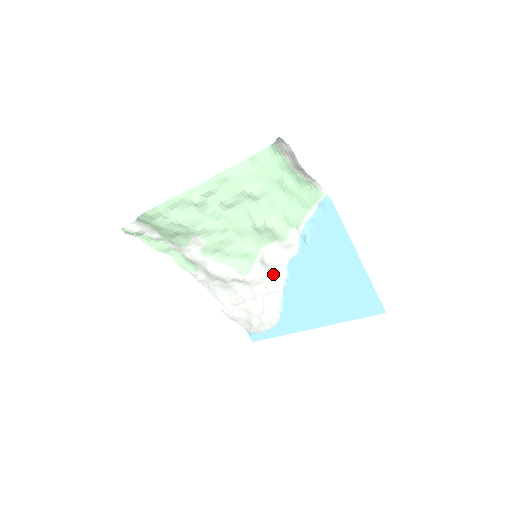
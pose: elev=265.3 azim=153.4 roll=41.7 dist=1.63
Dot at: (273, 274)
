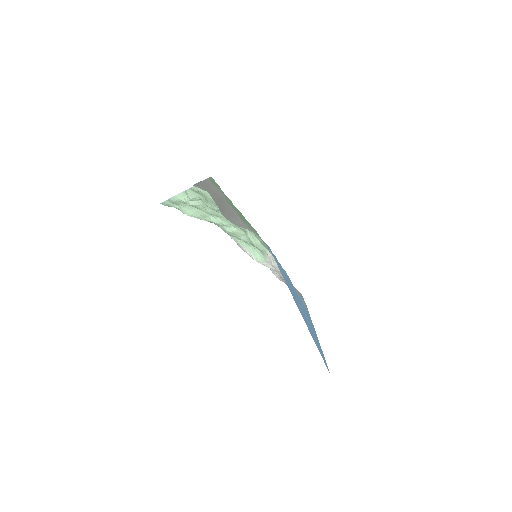
Dot at: occluded
